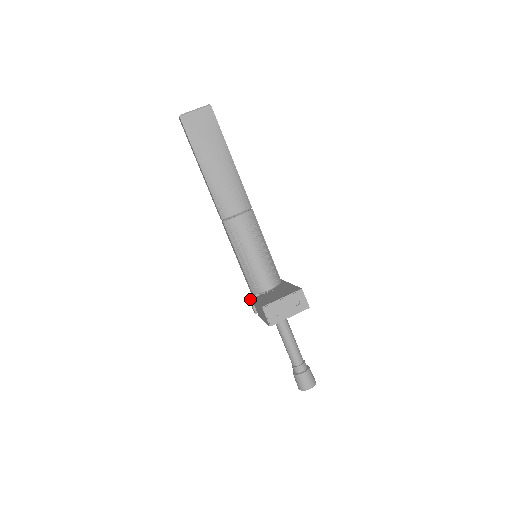
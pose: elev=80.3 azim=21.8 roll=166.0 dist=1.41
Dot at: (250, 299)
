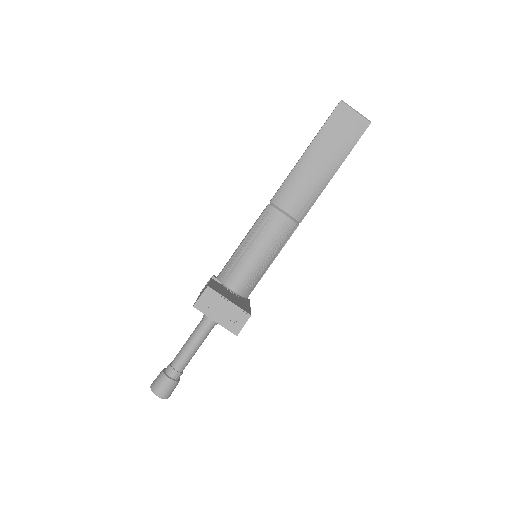
Dot at: occluded
